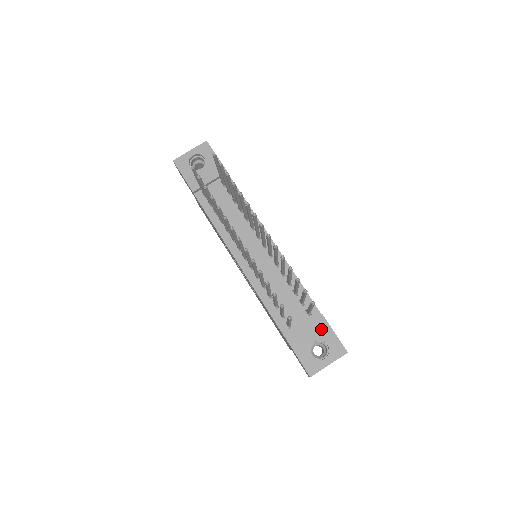
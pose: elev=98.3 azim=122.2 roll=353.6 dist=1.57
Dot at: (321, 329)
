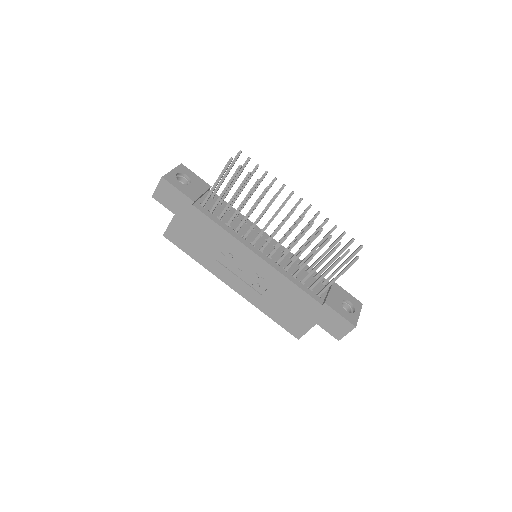
Dot at: (340, 292)
